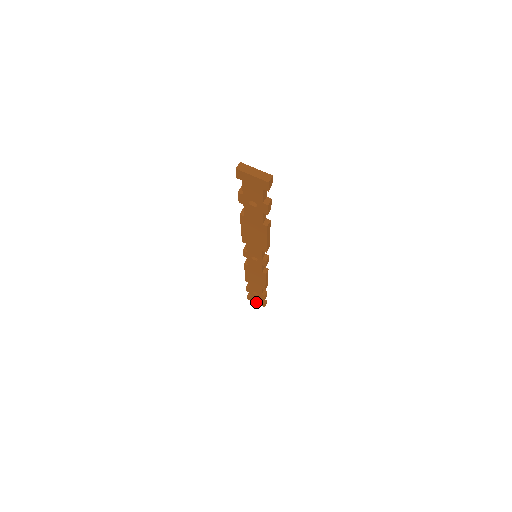
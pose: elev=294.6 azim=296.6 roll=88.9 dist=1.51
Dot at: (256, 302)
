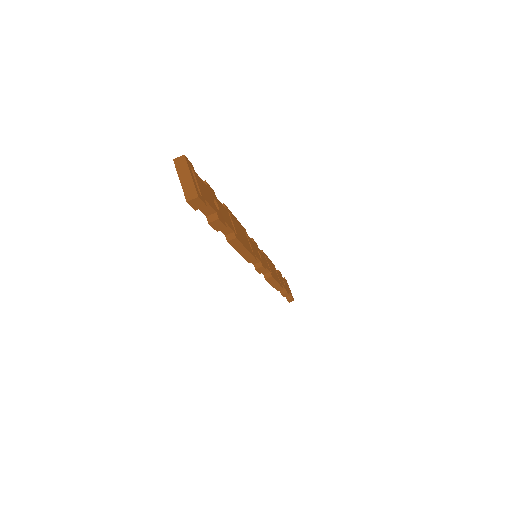
Dot at: occluded
